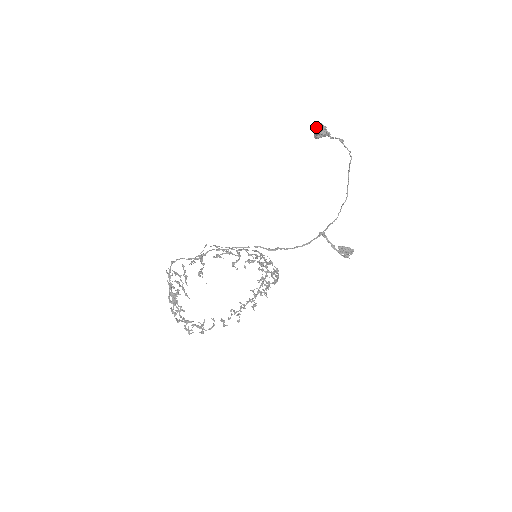
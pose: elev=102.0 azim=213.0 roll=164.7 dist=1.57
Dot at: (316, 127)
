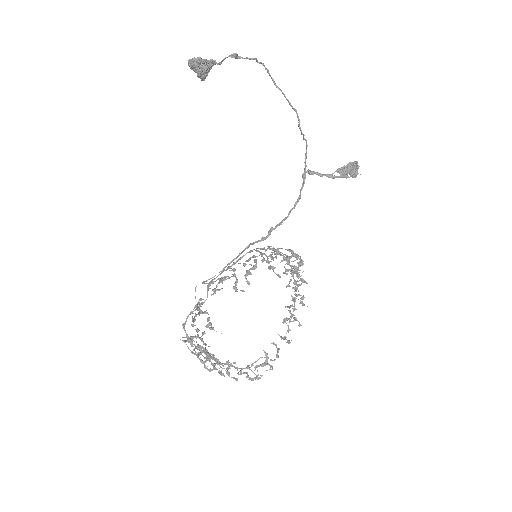
Dot at: (191, 68)
